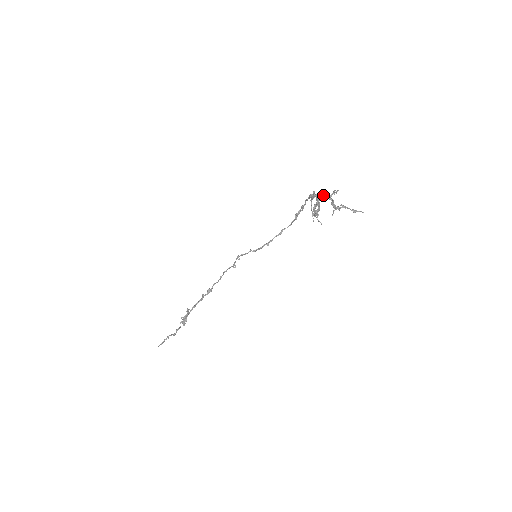
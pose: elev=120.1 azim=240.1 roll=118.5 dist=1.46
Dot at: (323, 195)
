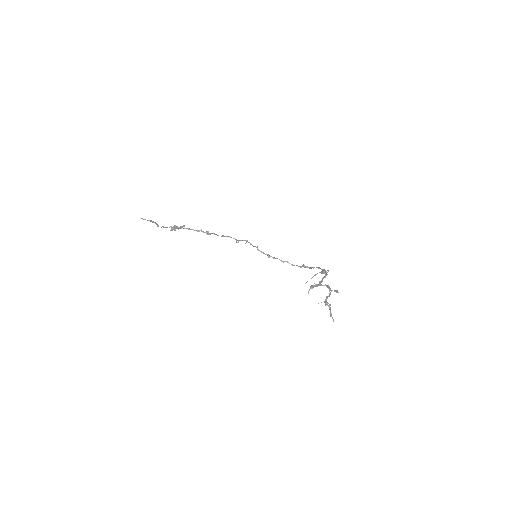
Dot at: (329, 286)
